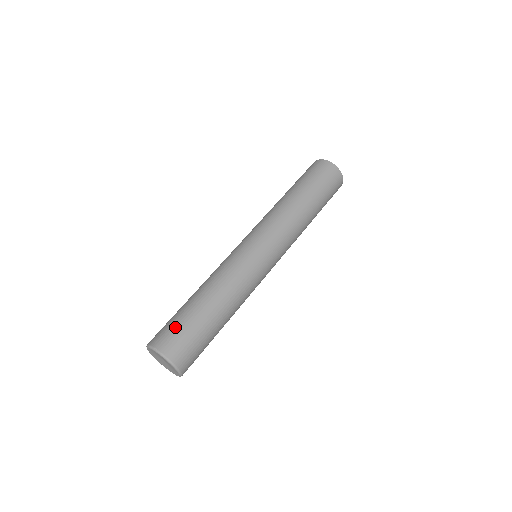
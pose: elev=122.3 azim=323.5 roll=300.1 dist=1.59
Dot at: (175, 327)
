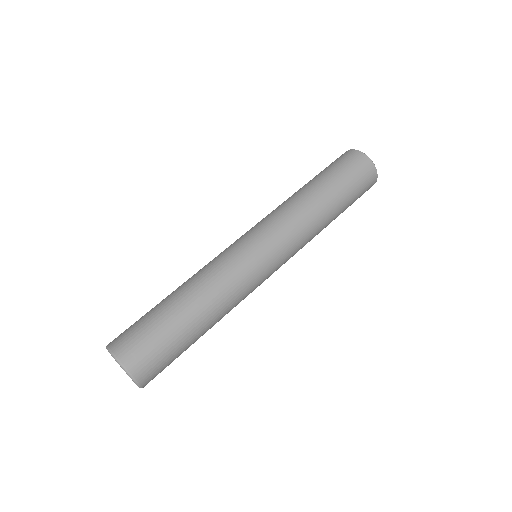
Dot at: (134, 323)
